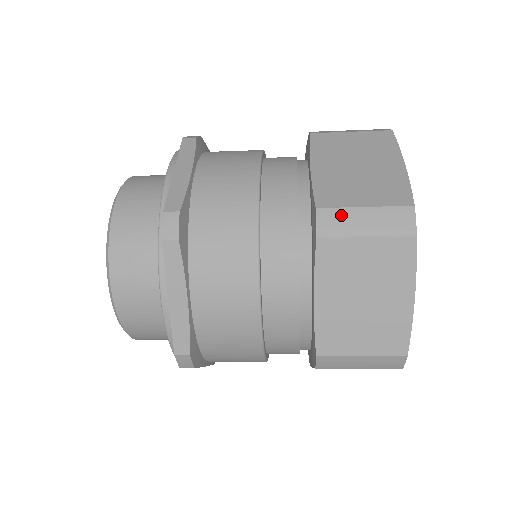
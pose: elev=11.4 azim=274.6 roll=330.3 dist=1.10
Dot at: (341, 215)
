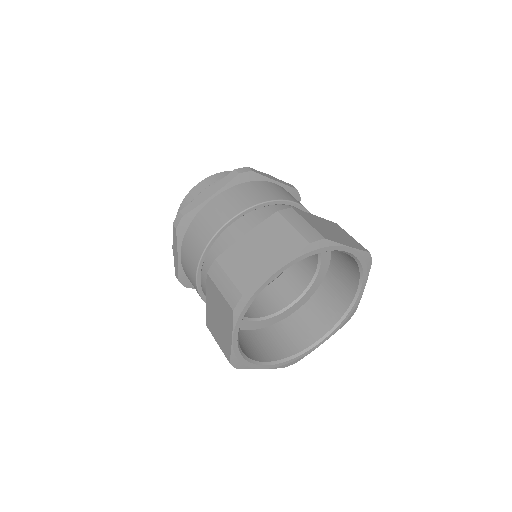
Dot at: occluded
